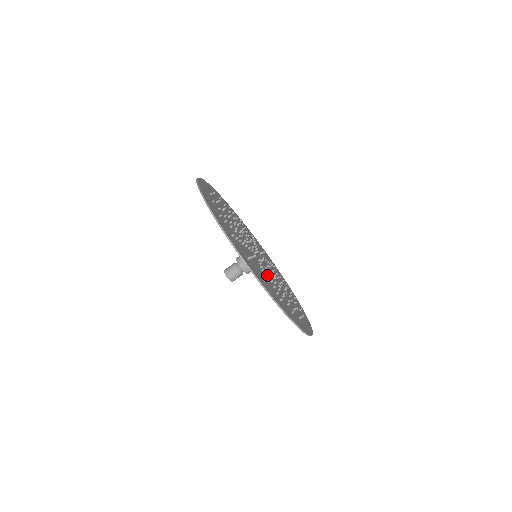
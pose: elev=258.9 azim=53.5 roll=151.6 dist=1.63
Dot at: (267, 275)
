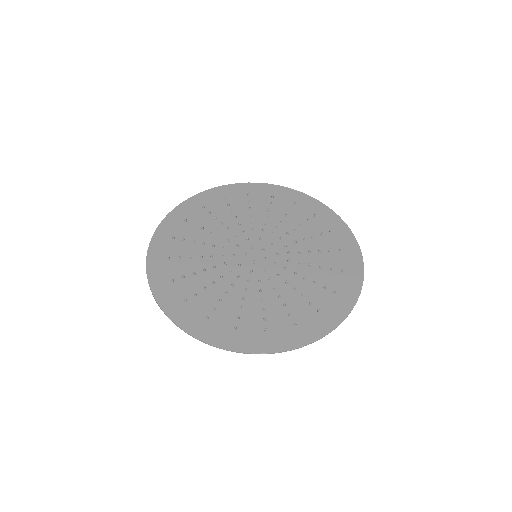
Dot at: (285, 283)
